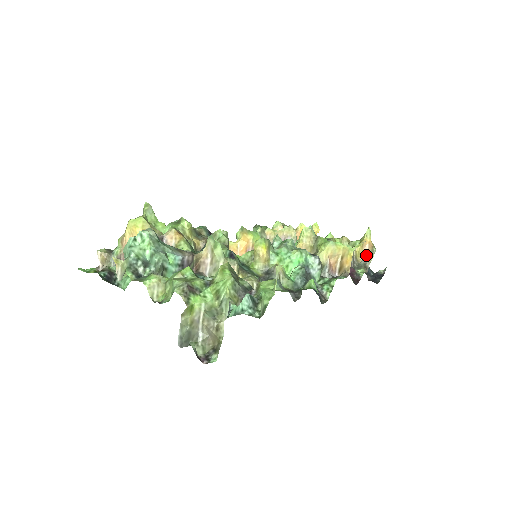
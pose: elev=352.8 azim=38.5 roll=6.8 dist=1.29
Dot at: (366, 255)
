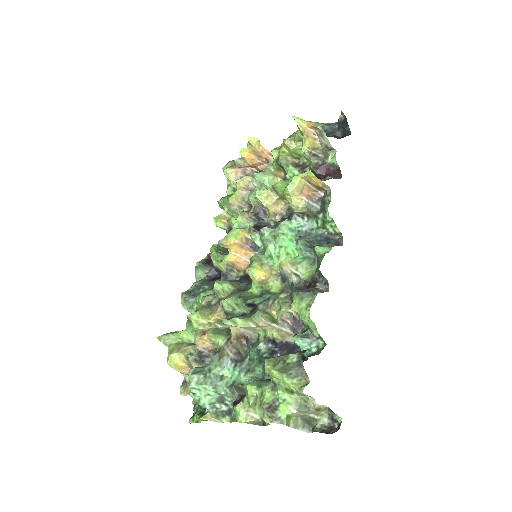
Dot at: (318, 136)
